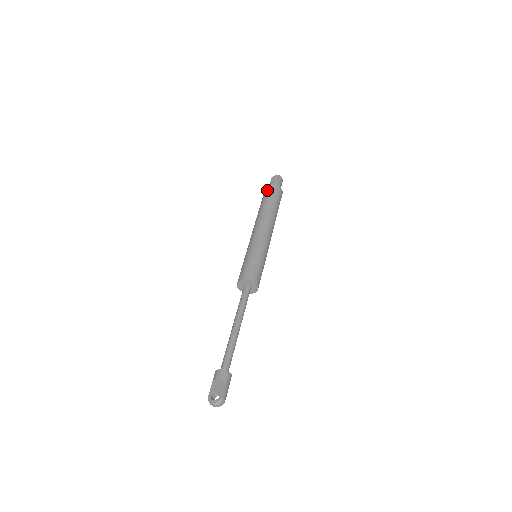
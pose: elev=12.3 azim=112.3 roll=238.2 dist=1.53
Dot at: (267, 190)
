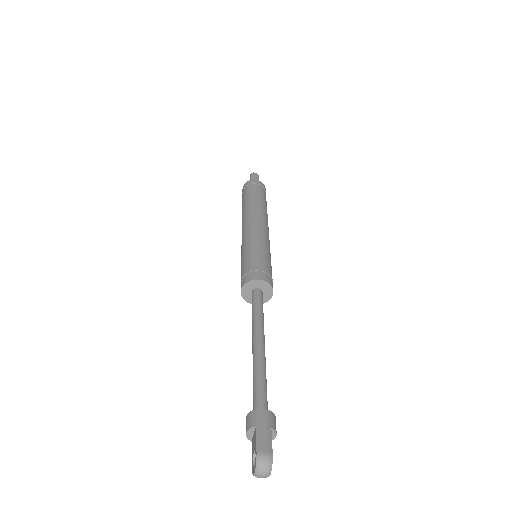
Dot at: occluded
